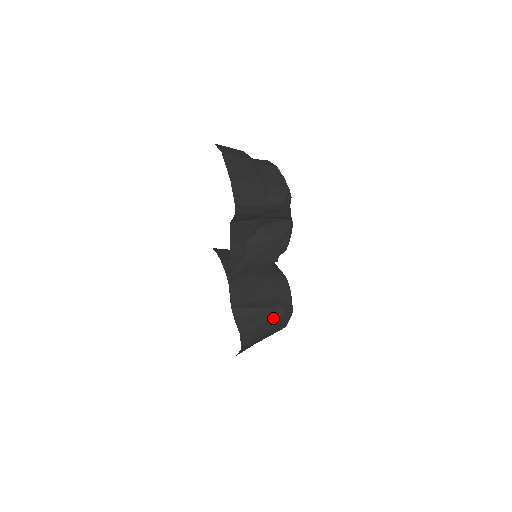
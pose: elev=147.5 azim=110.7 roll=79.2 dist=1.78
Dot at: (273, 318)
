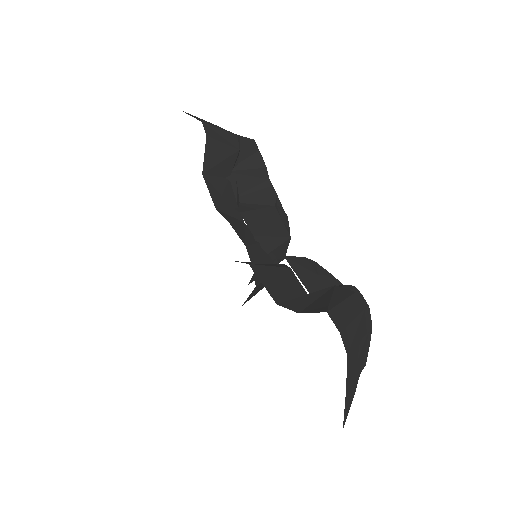
Dot at: (349, 292)
